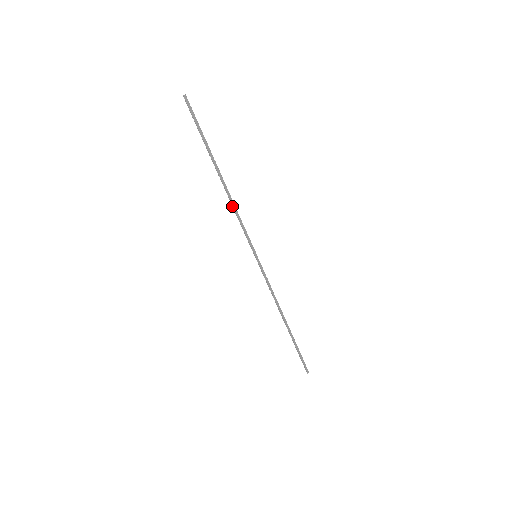
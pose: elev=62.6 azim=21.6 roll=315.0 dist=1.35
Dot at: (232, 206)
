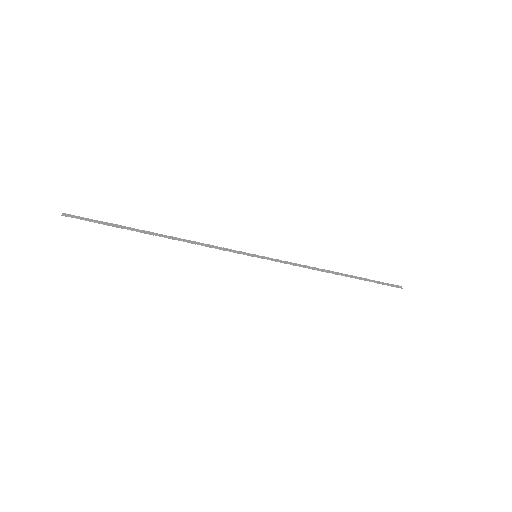
Dot at: occluded
